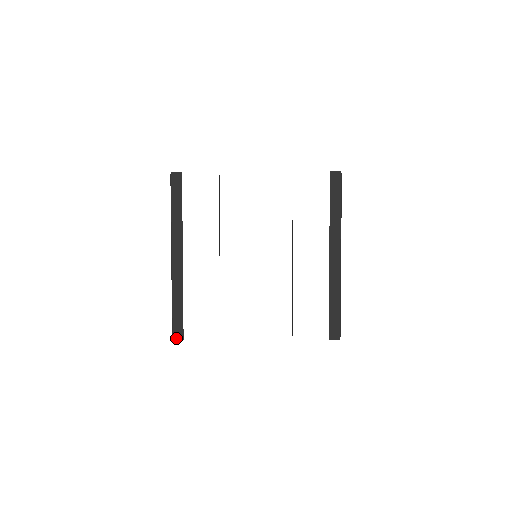
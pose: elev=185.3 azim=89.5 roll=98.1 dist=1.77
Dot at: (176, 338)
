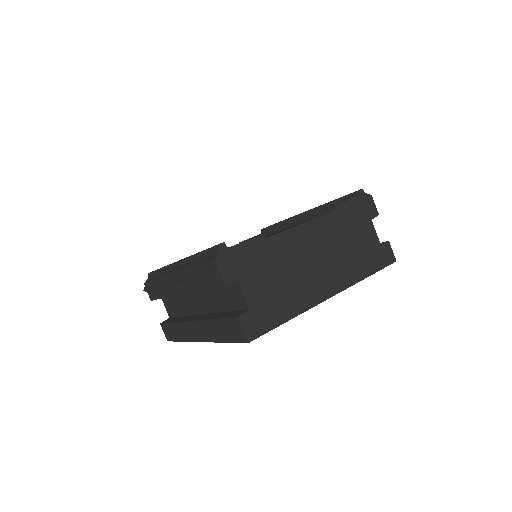
Dot at: occluded
